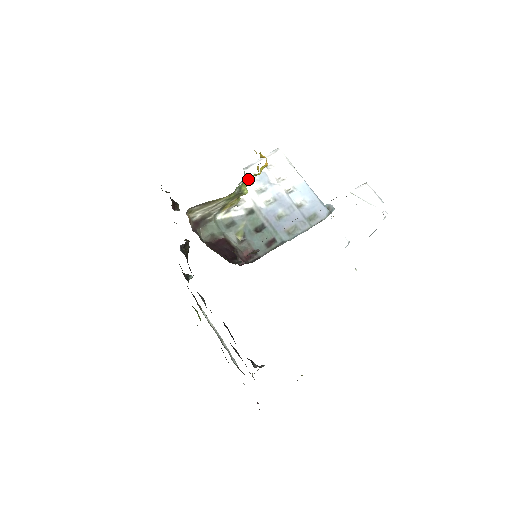
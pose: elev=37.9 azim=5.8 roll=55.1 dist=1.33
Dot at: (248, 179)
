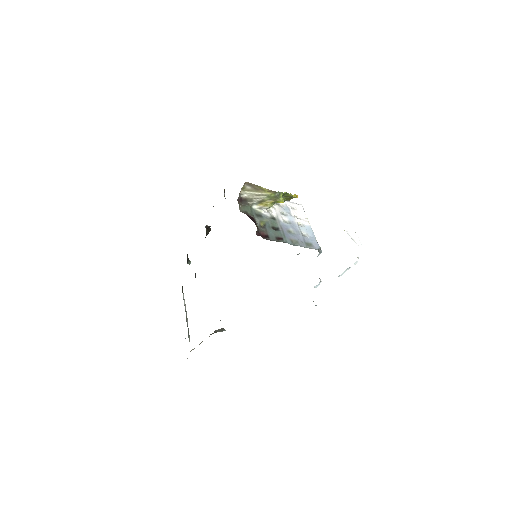
Dot at: (283, 198)
